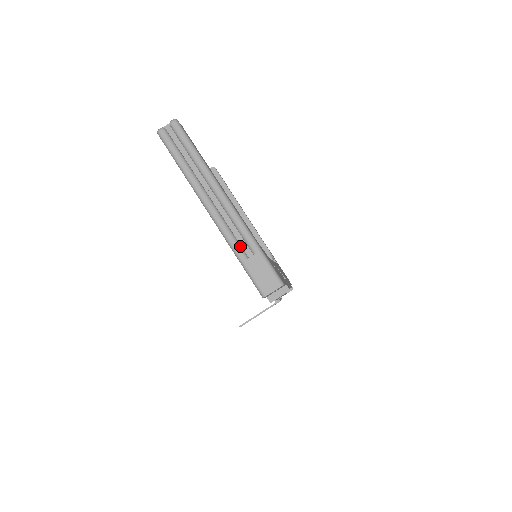
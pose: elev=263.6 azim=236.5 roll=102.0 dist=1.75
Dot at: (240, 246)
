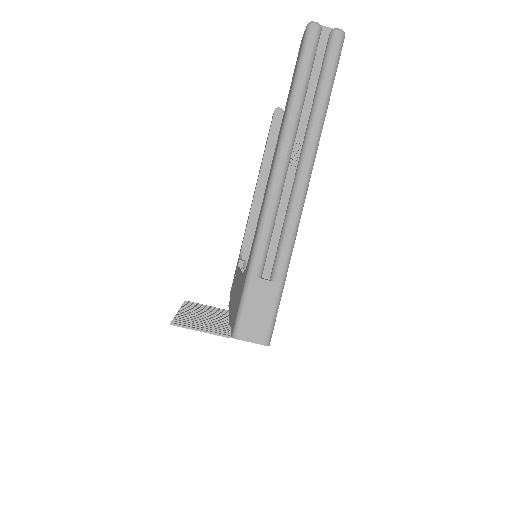
Dot at: (266, 255)
